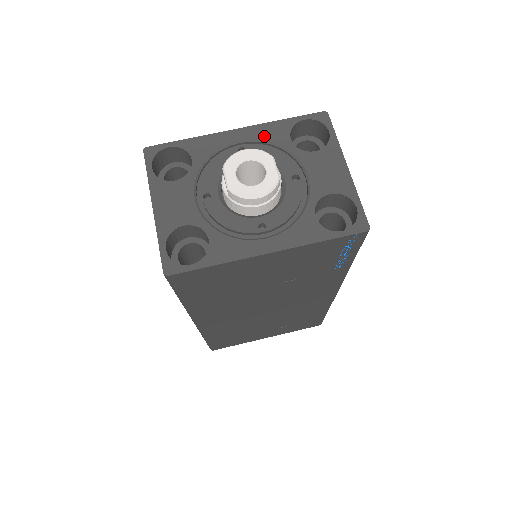
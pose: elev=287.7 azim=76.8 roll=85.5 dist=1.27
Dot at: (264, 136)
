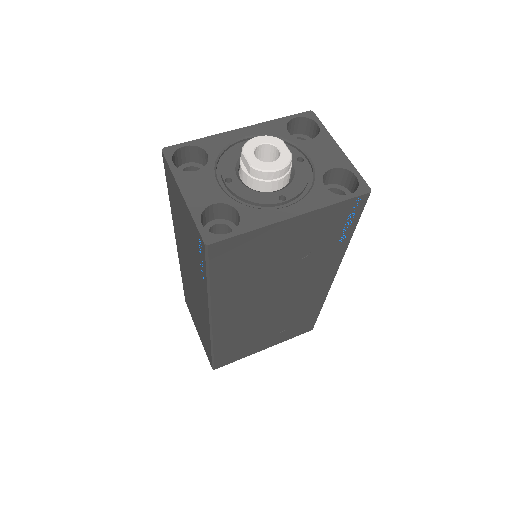
Dot at: (265, 132)
